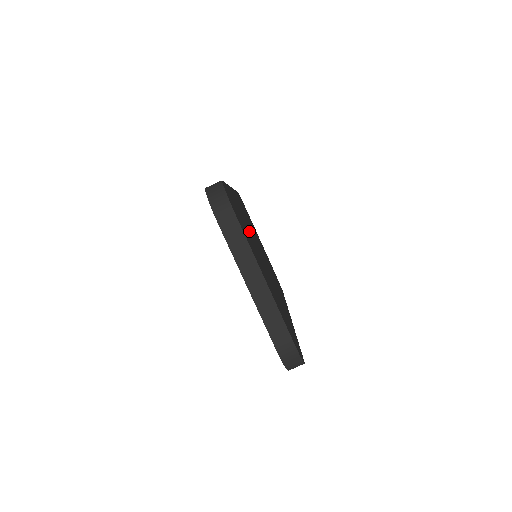
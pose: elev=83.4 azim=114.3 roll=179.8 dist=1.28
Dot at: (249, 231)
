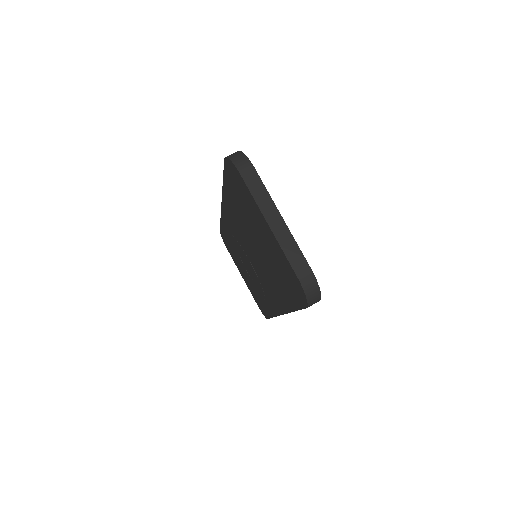
Dot at: occluded
